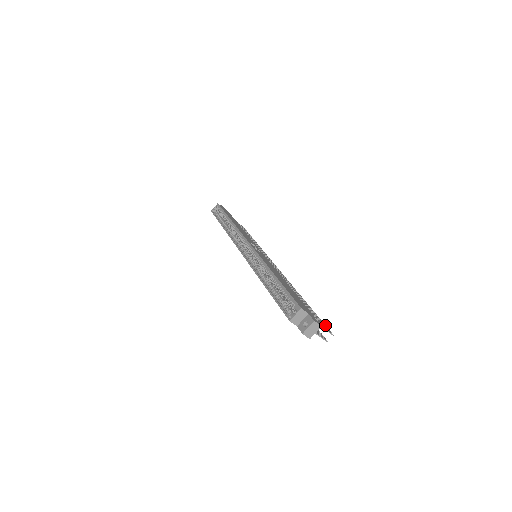
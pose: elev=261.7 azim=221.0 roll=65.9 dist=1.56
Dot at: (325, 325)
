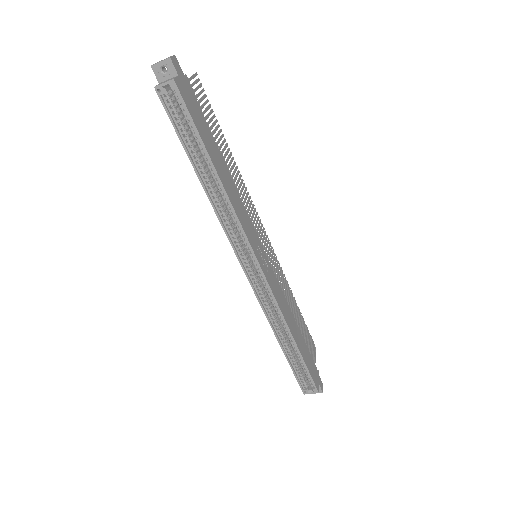
Dot at: (311, 337)
